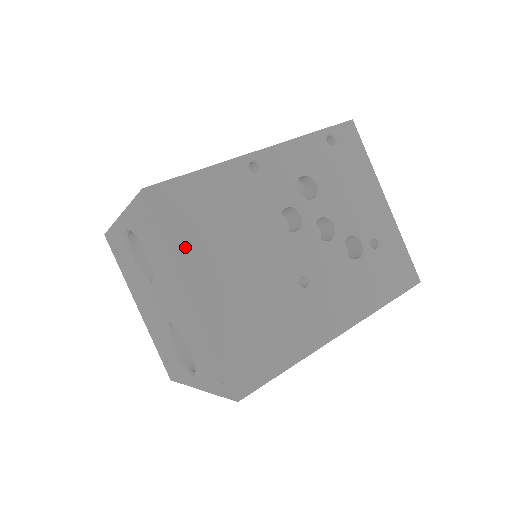
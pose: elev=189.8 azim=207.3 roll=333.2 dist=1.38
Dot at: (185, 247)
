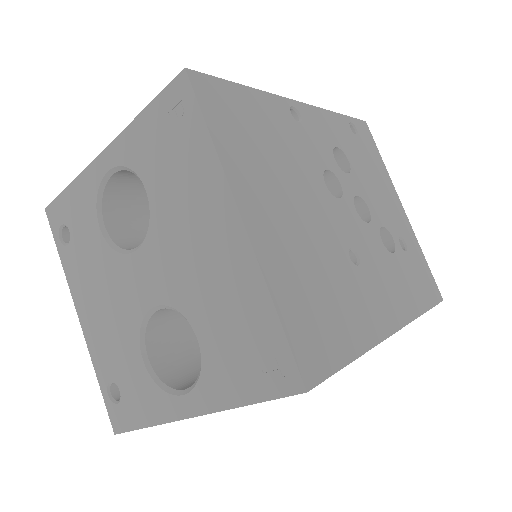
Dot at: (234, 158)
